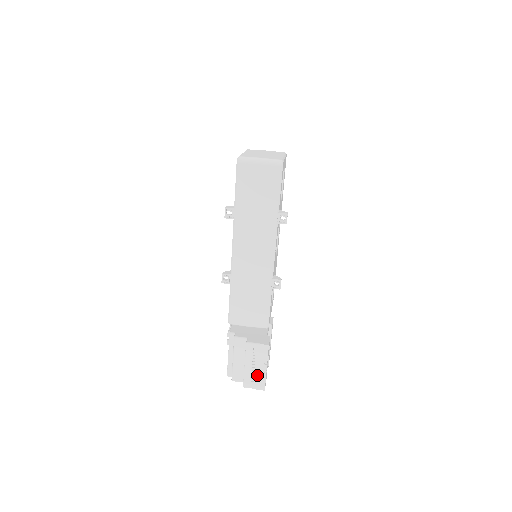
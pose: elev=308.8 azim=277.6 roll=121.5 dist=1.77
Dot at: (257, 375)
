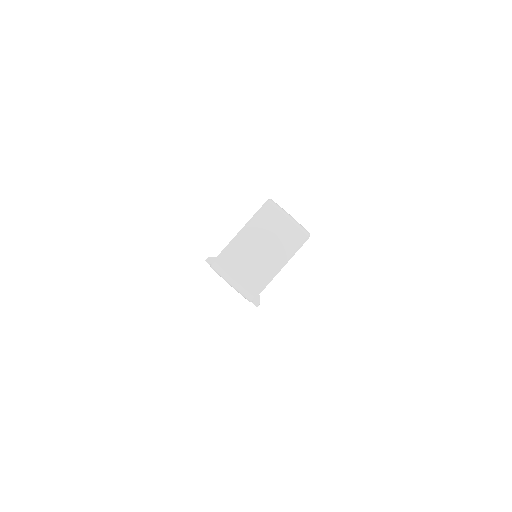
Dot at: occluded
